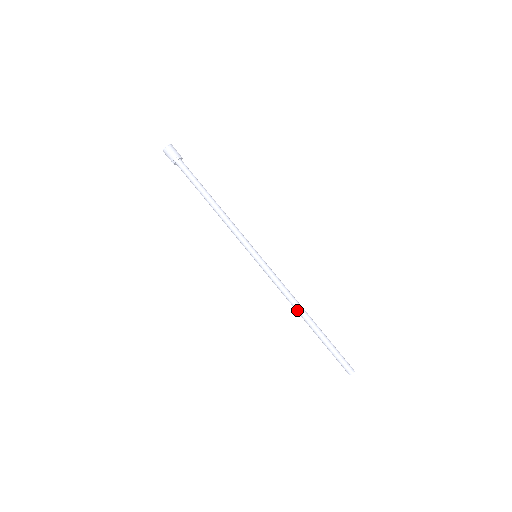
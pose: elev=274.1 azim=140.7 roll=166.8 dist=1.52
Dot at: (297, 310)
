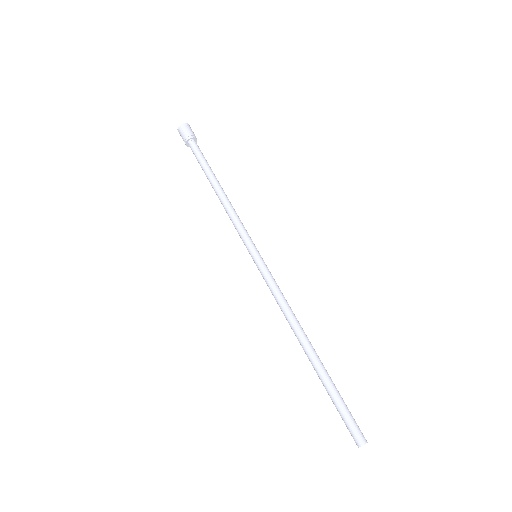
Dot at: (296, 333)
